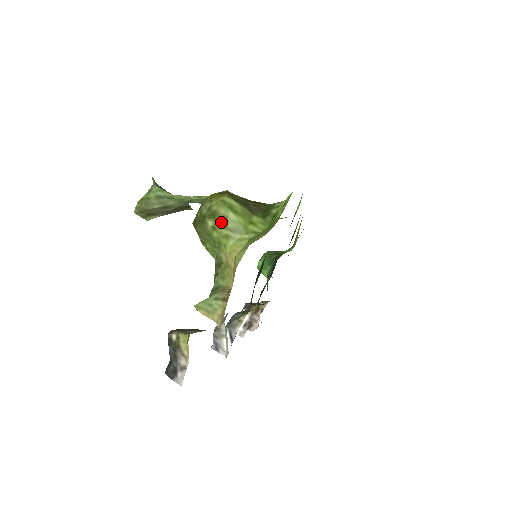
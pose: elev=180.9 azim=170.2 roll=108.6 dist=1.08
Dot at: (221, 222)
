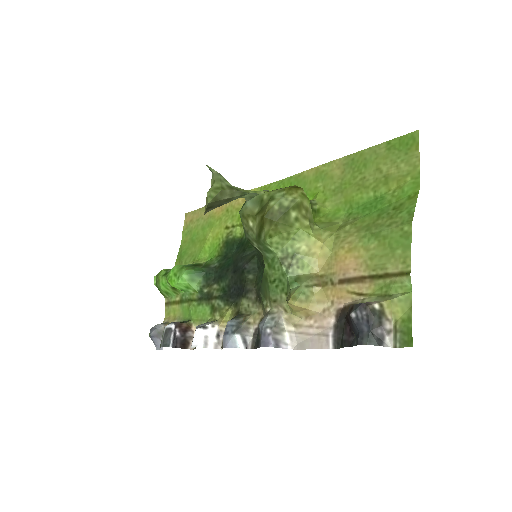
Dot at: (304, 213)
